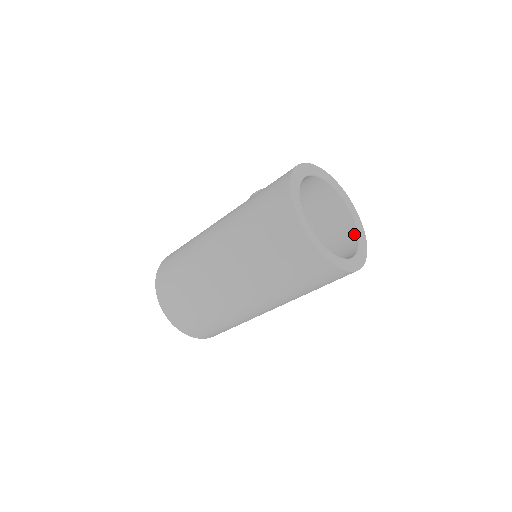
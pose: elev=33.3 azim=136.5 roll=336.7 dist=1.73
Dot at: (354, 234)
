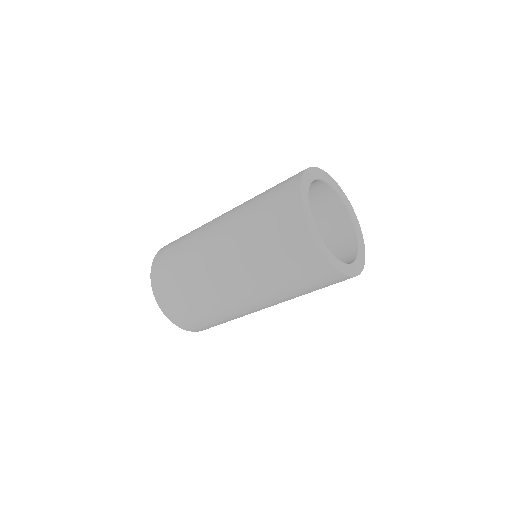
Dot at: (354, 254)
